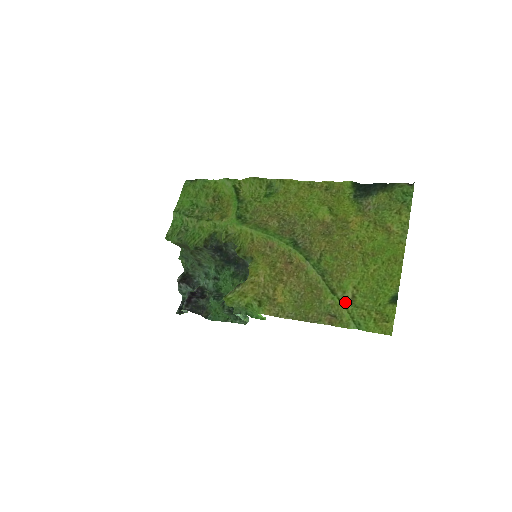
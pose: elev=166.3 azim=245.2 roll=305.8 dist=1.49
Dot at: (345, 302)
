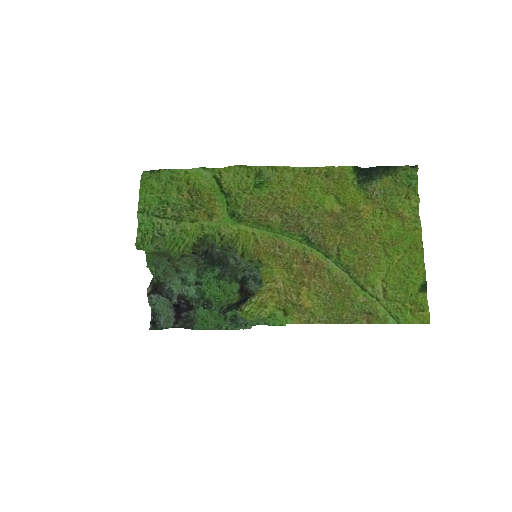
Dot at: (378, 297)
